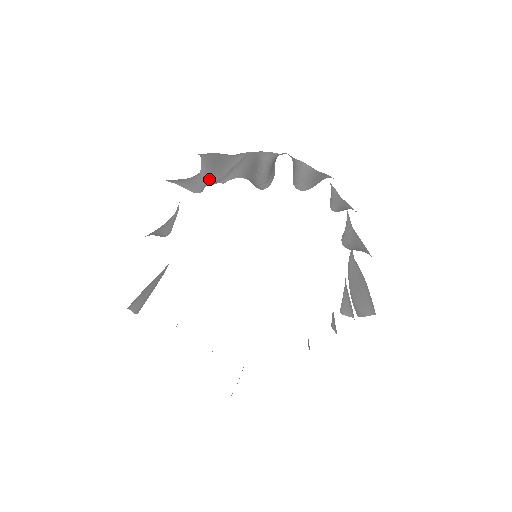
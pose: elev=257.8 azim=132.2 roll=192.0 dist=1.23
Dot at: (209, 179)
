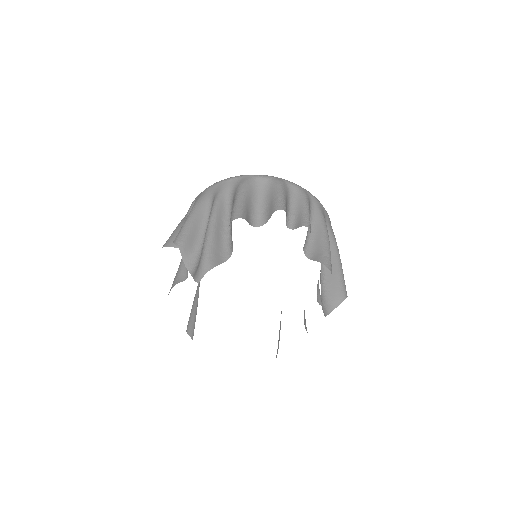
Dot at: (191, 260)
